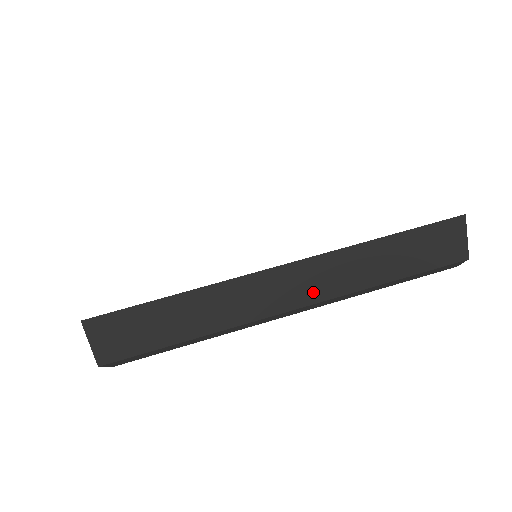
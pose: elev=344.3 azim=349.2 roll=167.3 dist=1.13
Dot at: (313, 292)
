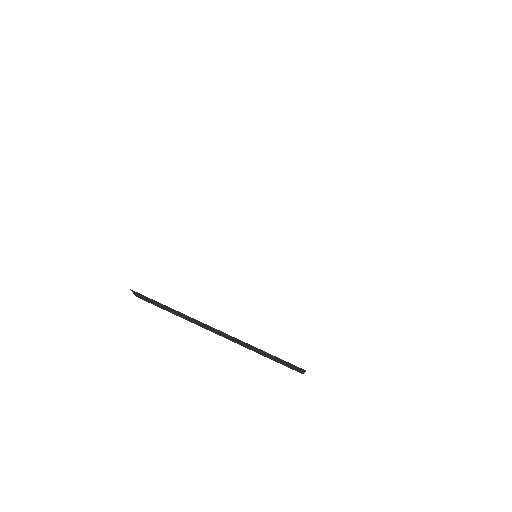
Dot at: (227, 338)
